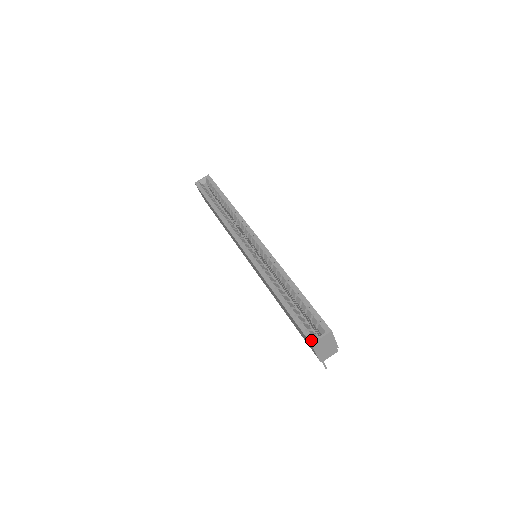
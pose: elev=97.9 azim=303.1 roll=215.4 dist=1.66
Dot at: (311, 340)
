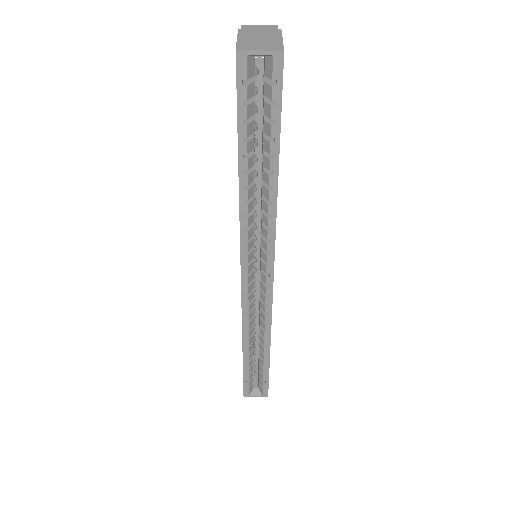
Dot at: (246, 395)
